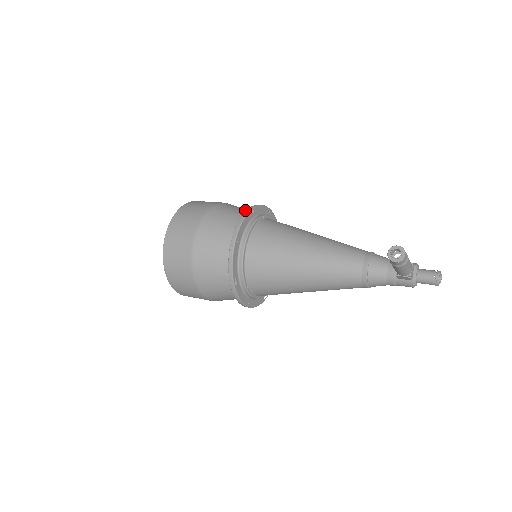
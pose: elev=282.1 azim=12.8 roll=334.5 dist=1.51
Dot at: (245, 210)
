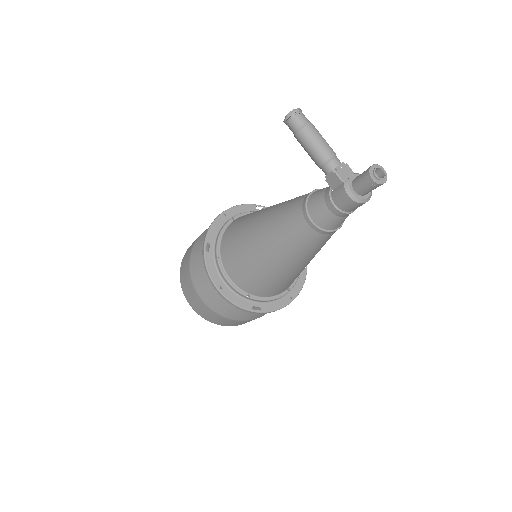
Dot at: occluded
